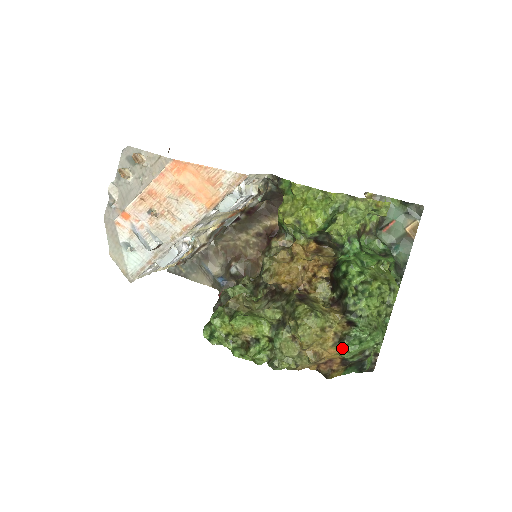
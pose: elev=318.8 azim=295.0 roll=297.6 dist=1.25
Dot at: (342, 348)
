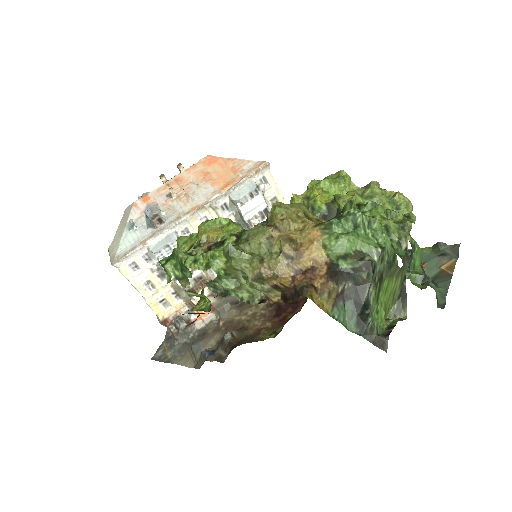
Dot at: (329, 232)
